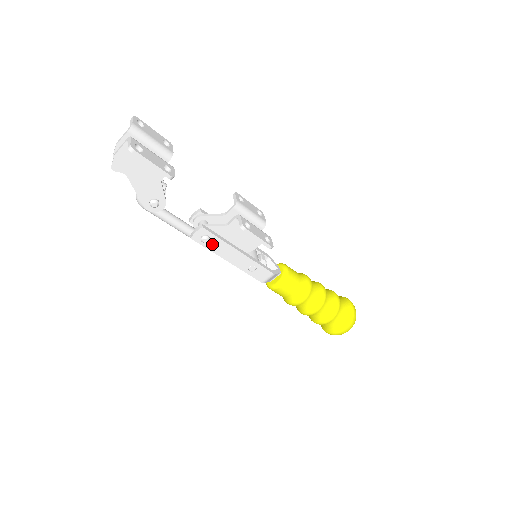
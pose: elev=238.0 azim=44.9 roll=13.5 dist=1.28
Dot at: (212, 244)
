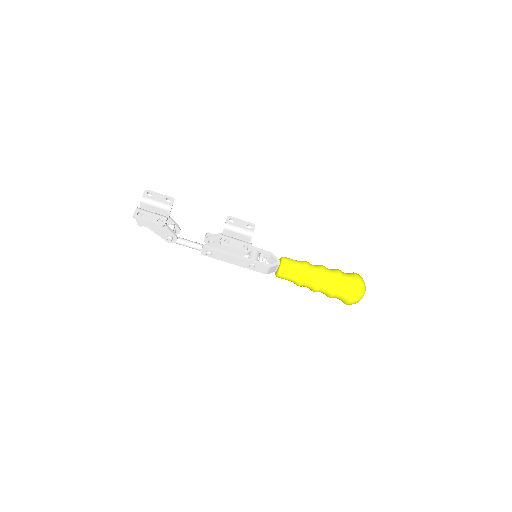
Dot at: (216, 255)
